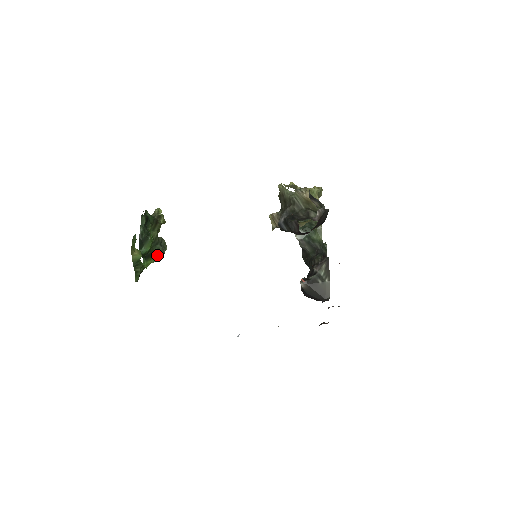
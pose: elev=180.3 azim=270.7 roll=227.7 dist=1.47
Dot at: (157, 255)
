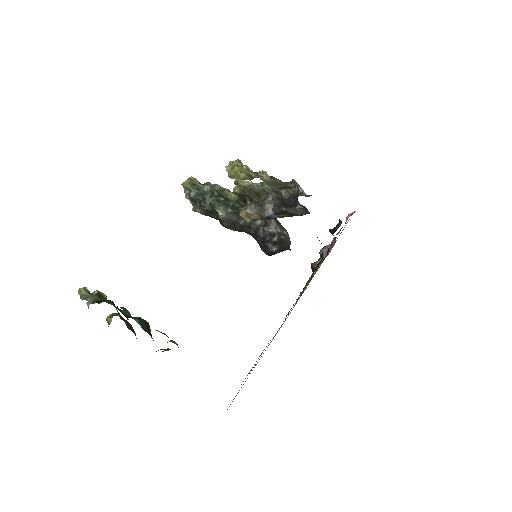
Dot at: (134, 332)
